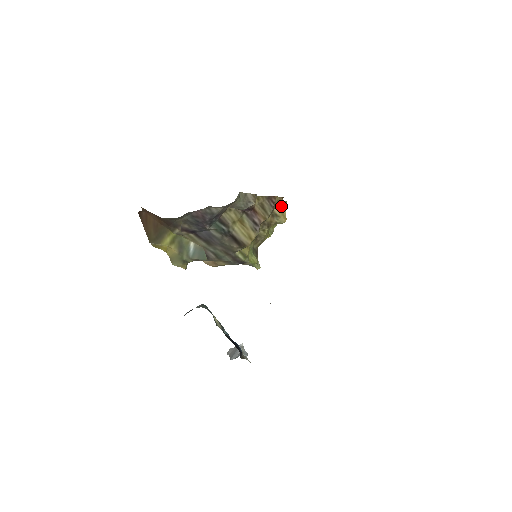
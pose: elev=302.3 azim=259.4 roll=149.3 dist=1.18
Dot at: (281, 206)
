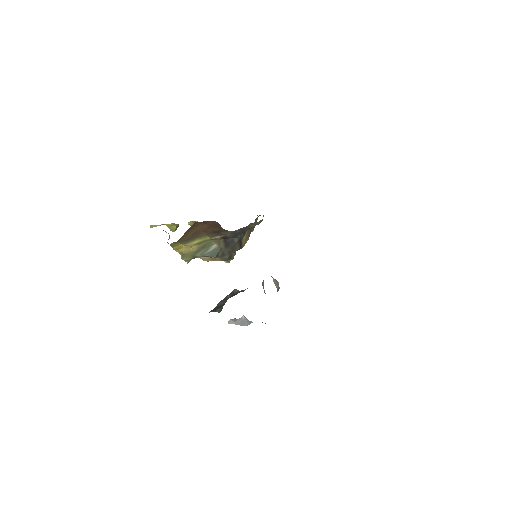
Dot at: occluded
